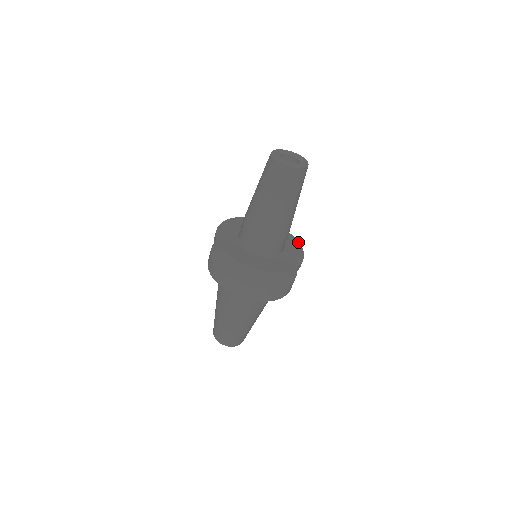
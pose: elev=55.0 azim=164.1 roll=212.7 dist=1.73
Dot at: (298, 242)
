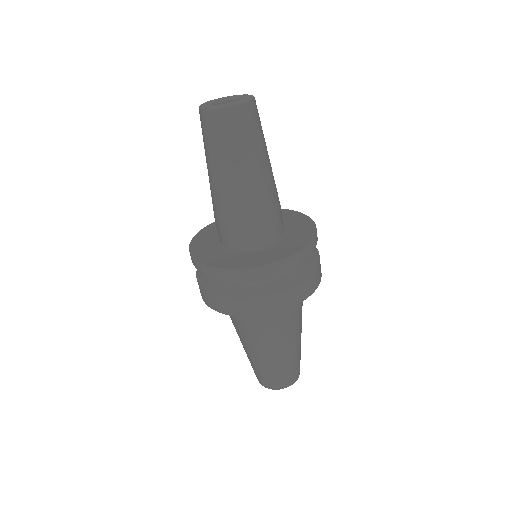
Dot at: (303, 214)
